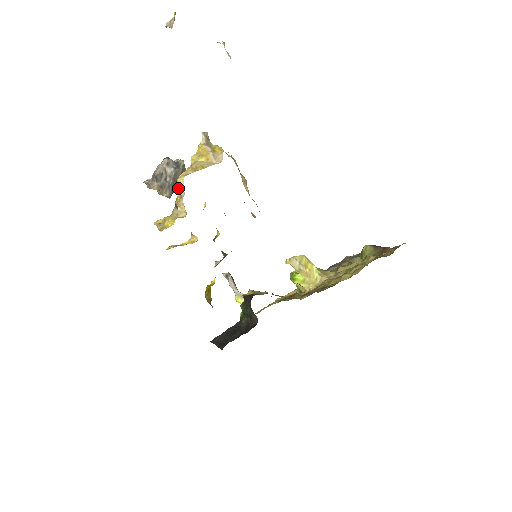
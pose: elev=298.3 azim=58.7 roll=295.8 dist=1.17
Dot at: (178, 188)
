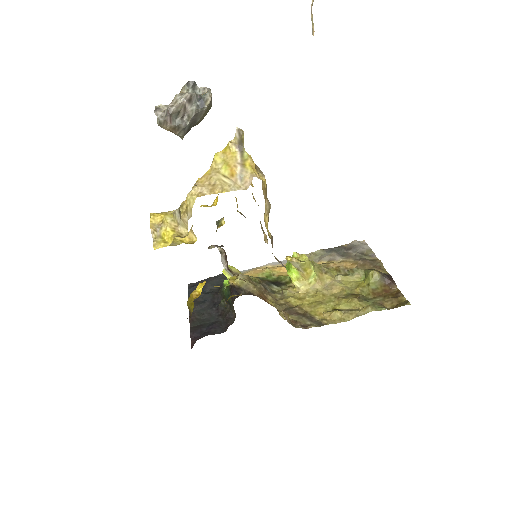
Dot at: (186, 199)
